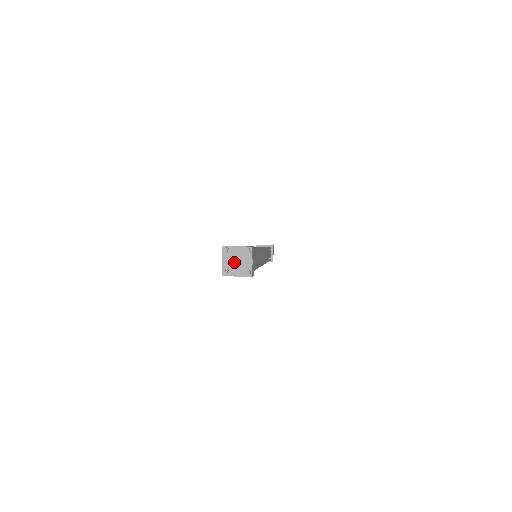
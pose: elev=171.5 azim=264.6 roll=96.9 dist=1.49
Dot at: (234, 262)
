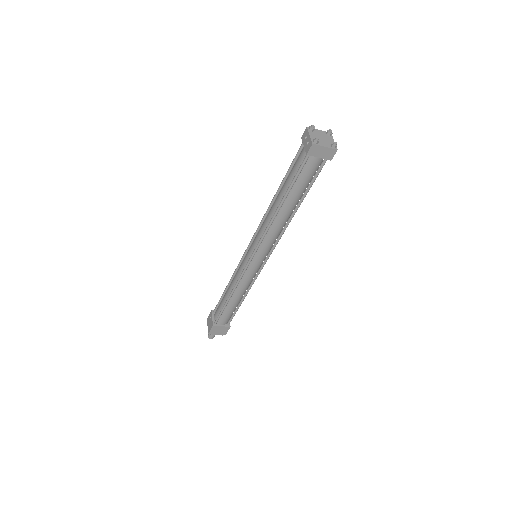
Dot at: (320, 138)
